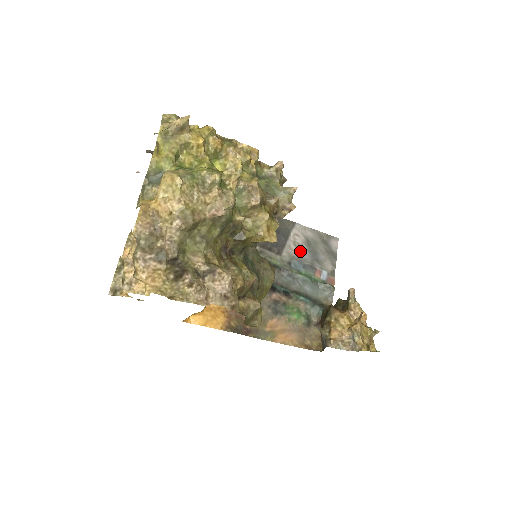
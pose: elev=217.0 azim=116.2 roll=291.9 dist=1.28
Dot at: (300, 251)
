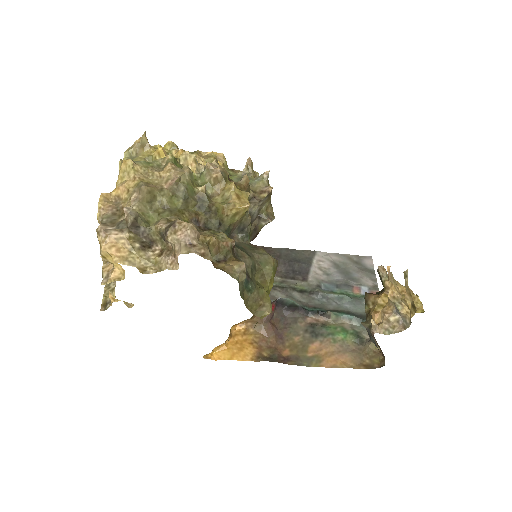
Dot at: (329, 274)
